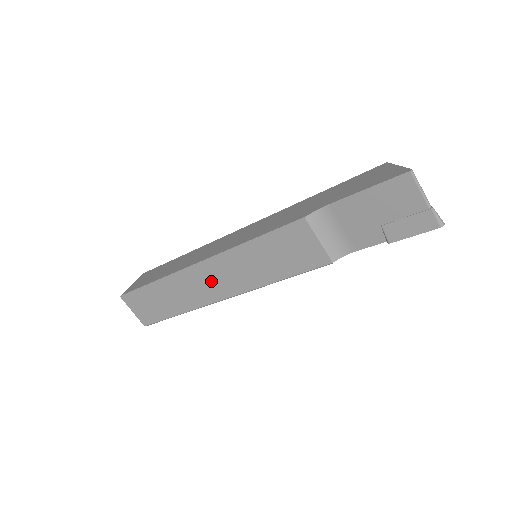
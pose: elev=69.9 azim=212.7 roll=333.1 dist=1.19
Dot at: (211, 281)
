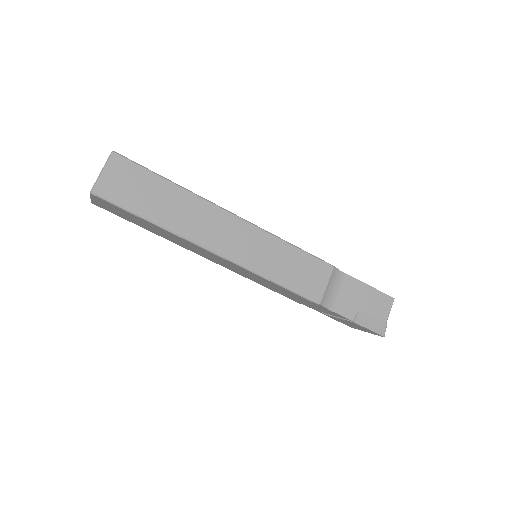
Dot at: (226, 233)
